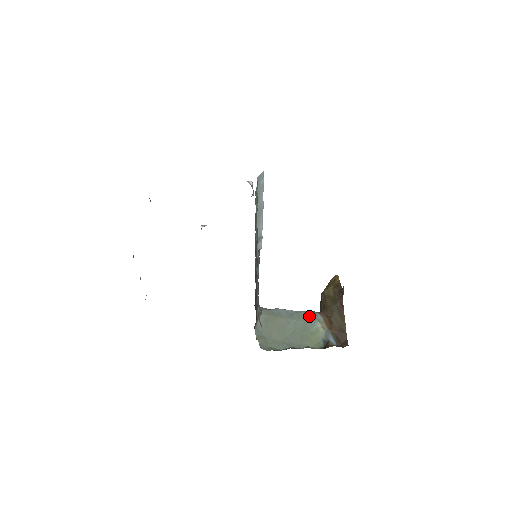
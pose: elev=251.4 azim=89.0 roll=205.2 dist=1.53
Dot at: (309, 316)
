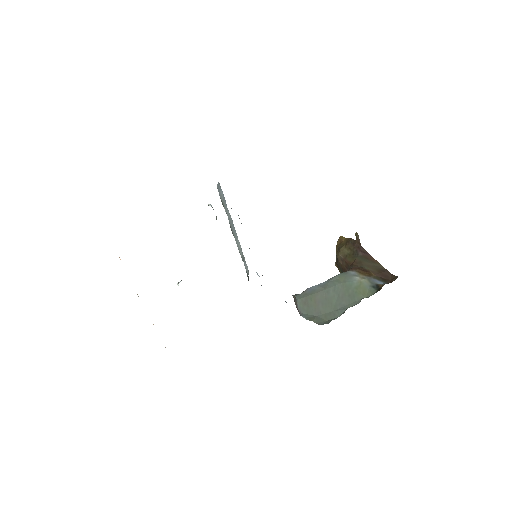
Dot at: (342, 277)
